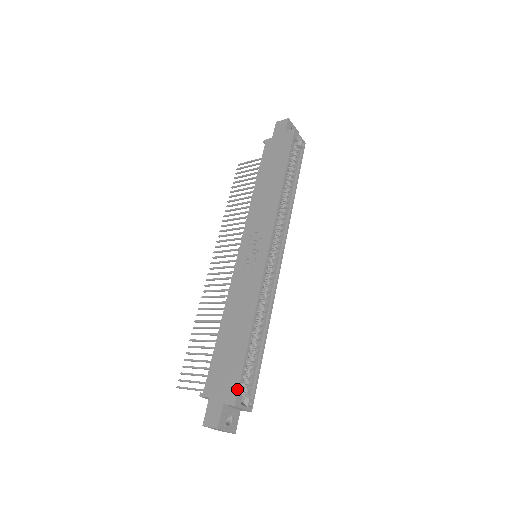
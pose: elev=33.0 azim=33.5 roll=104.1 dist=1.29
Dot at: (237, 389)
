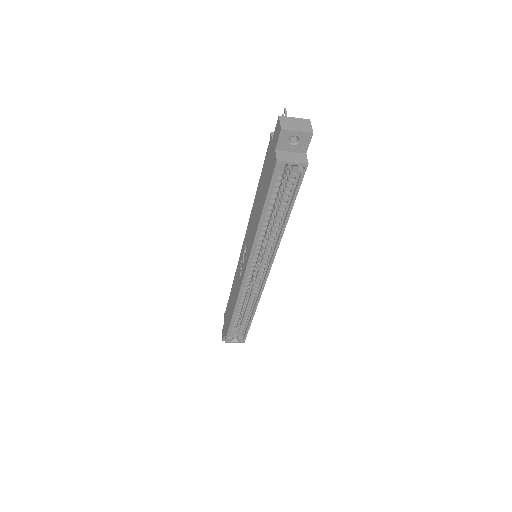
Dot at: (226, 337)
